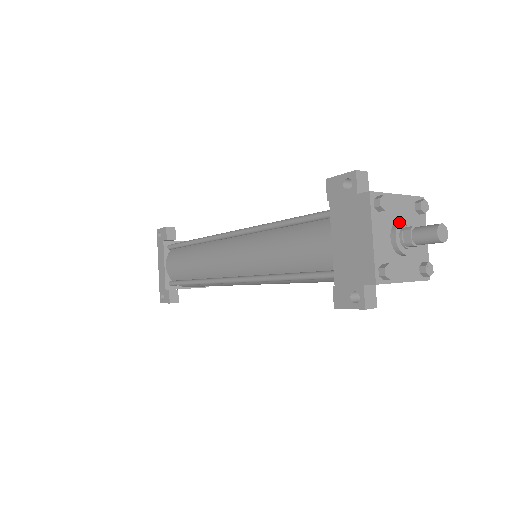
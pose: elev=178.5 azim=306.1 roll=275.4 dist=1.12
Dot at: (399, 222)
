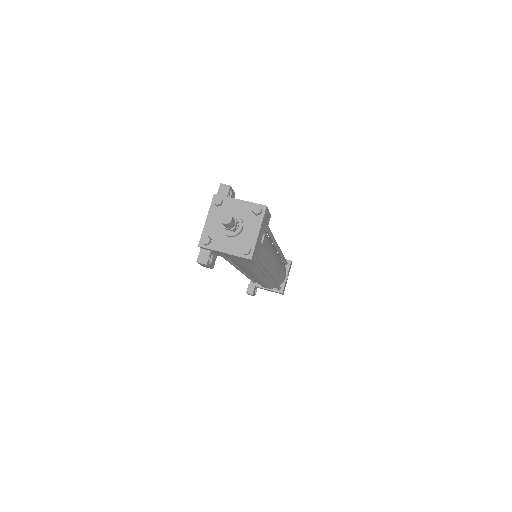
Dot at: occluded
